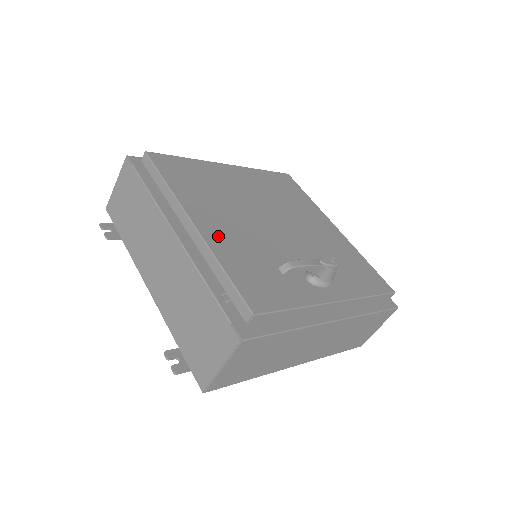
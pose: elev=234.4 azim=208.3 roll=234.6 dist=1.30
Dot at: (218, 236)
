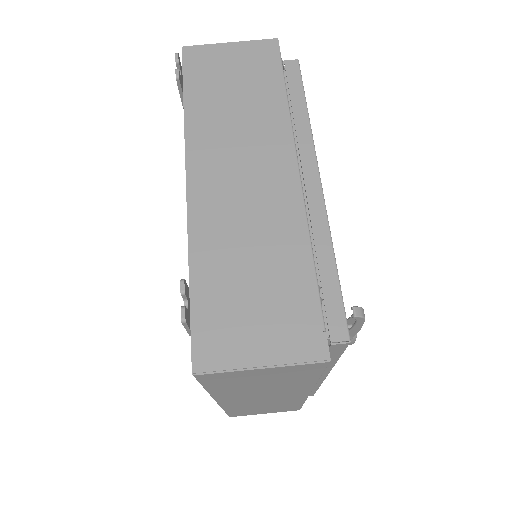
Dot at: occluded
